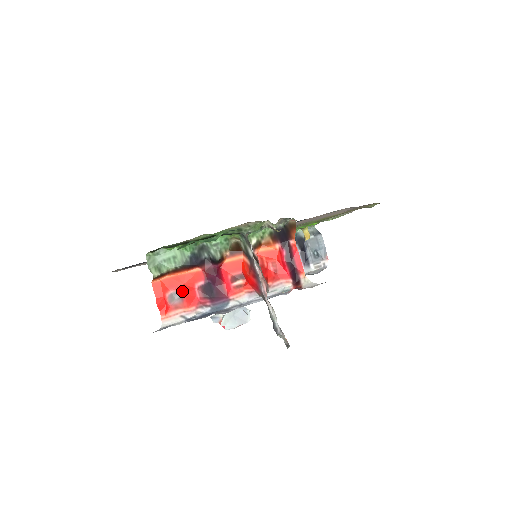
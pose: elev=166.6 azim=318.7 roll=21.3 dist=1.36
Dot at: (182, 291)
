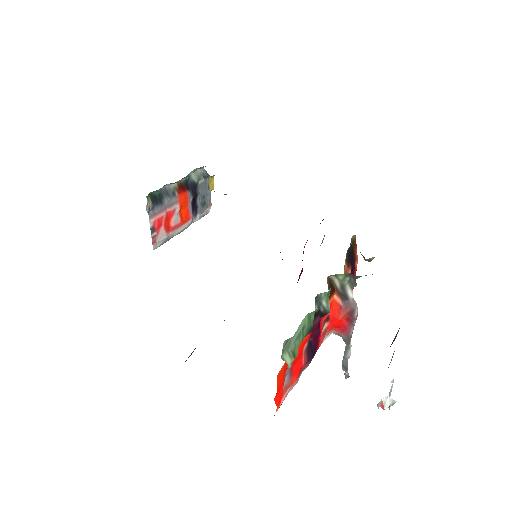
Dot at: (293, 365)
